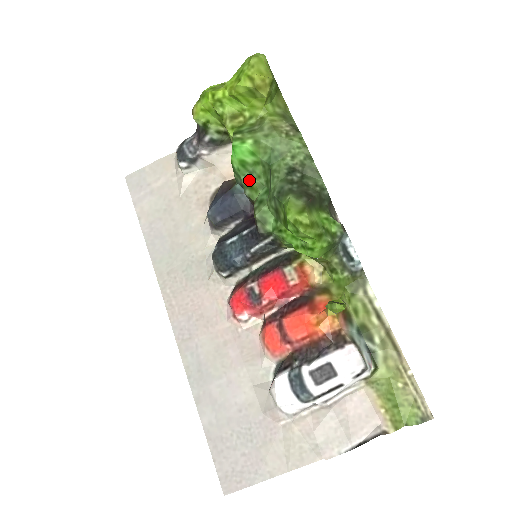
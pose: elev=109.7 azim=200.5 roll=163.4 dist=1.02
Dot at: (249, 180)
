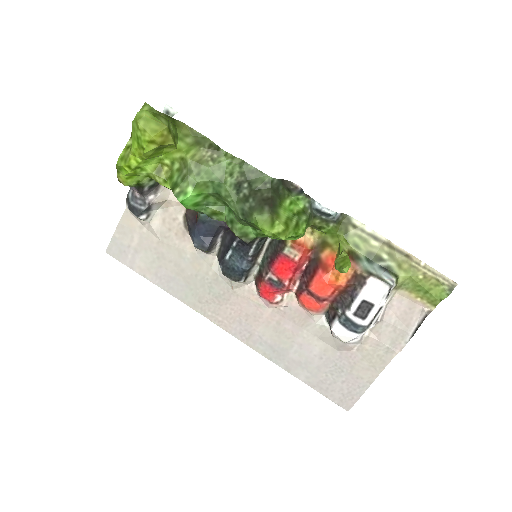
Dot at: (209, 210)
